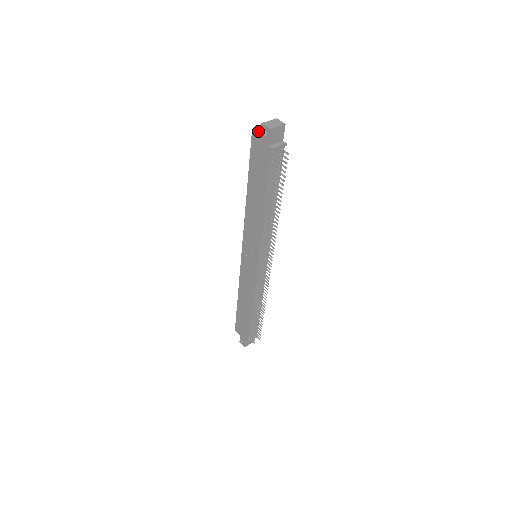
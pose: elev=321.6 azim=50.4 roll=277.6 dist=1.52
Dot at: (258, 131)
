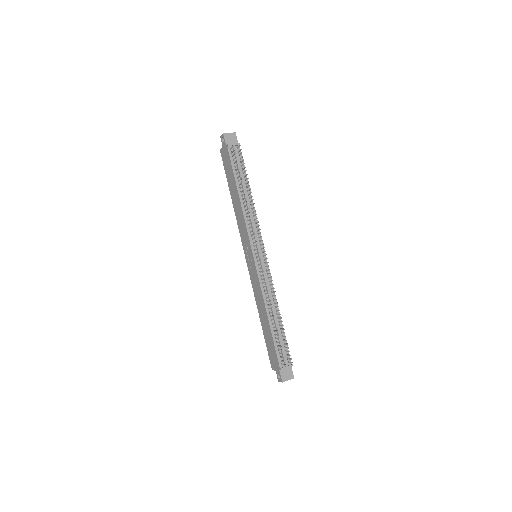
Dot at: occluded
